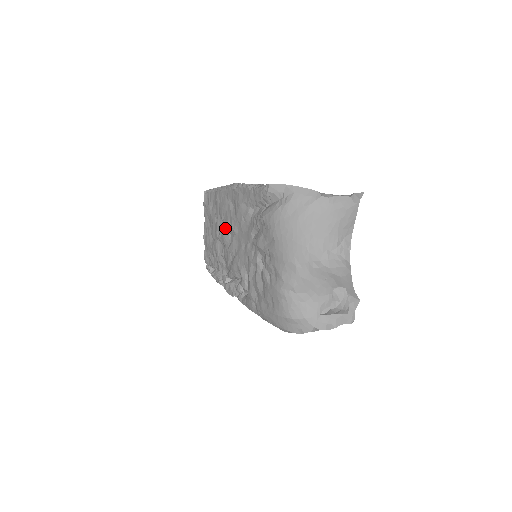
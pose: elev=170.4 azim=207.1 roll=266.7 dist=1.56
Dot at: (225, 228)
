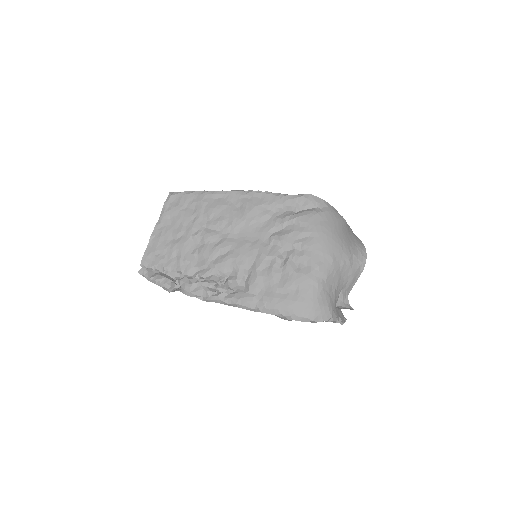
Dot at: (213, 227)
